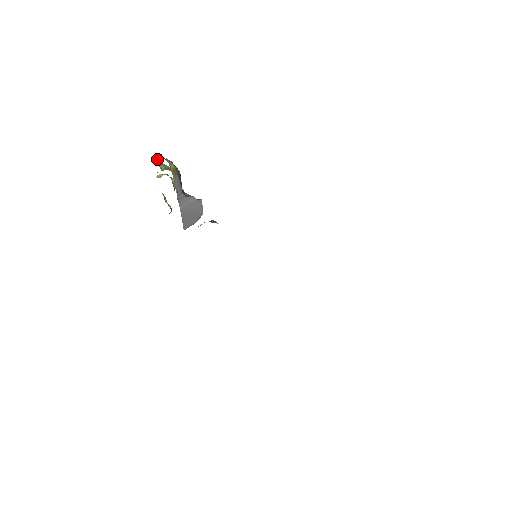
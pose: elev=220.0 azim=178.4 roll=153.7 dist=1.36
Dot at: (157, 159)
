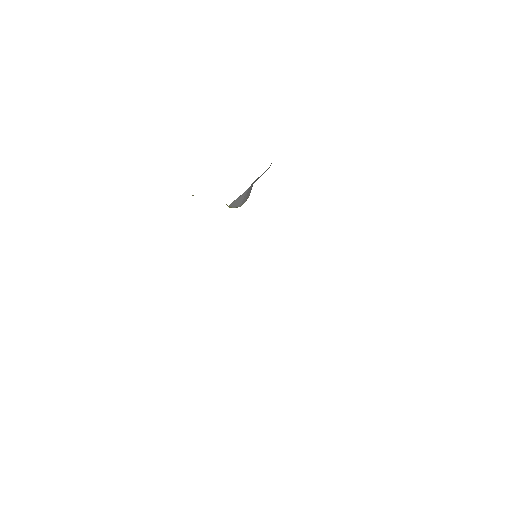
Dot at: occluded
